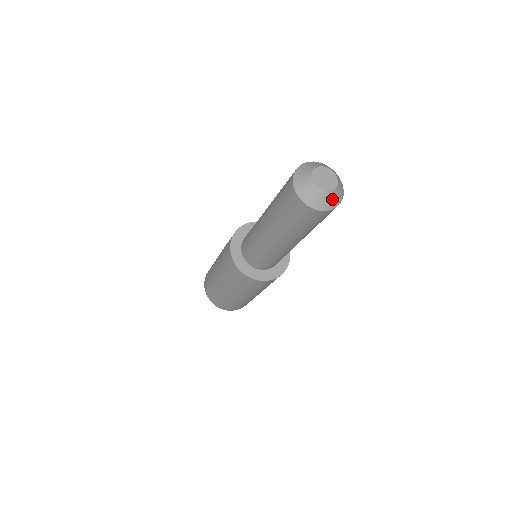
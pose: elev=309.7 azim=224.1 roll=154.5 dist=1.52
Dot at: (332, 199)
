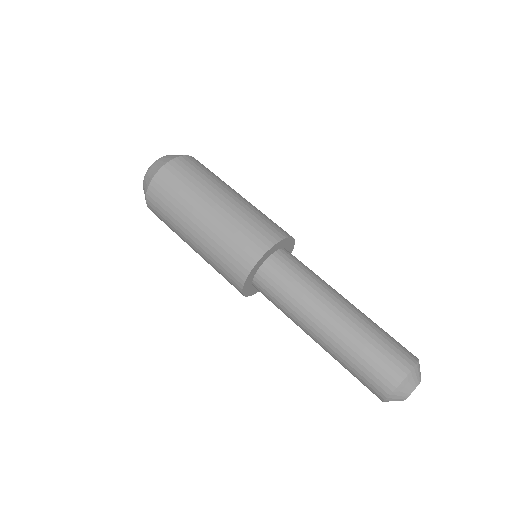
Dot at: occluded
